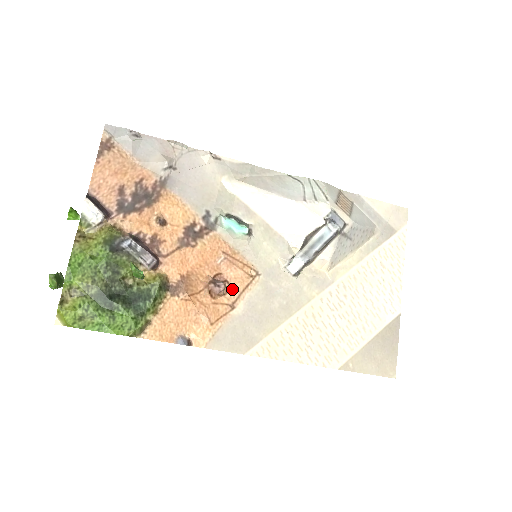
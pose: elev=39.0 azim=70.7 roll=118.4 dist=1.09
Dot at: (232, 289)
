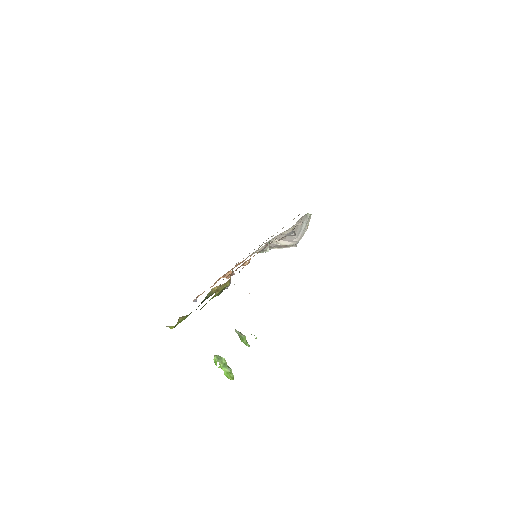
Dot at: occluded
